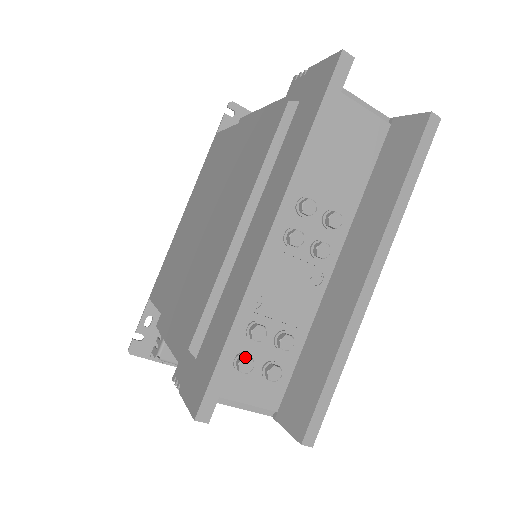
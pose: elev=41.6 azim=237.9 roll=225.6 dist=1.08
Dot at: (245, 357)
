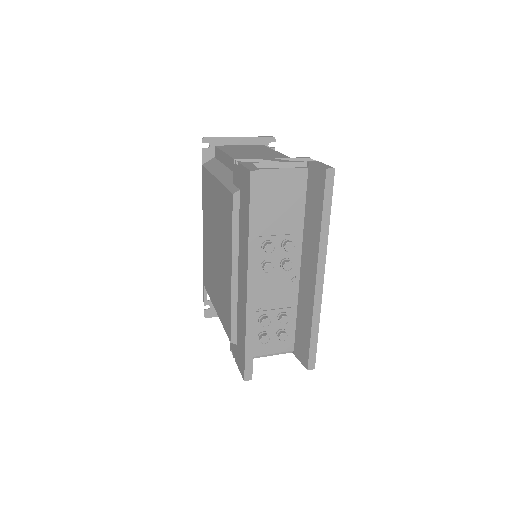
Dot at: (263, 336)
